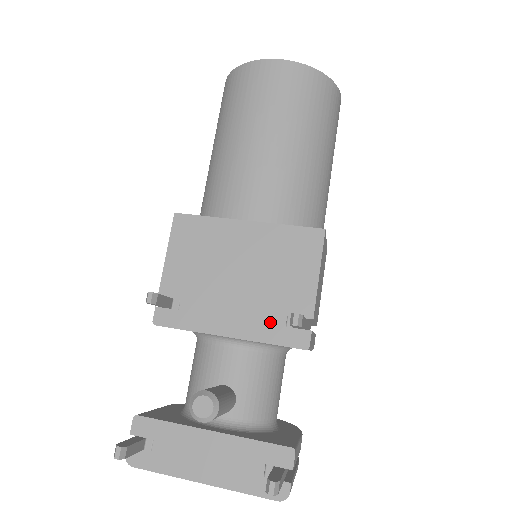
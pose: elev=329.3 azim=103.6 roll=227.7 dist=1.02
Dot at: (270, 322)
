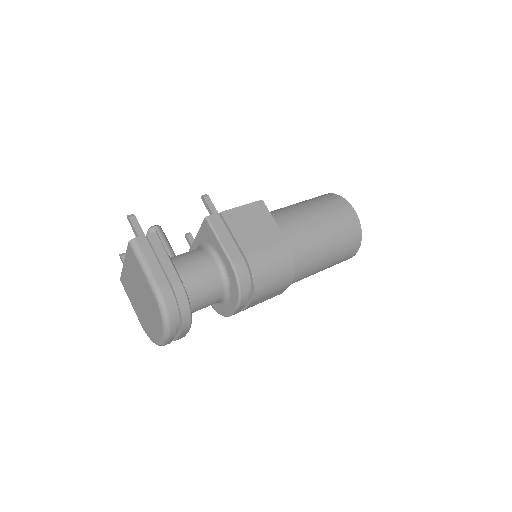
Dot at: occluded
